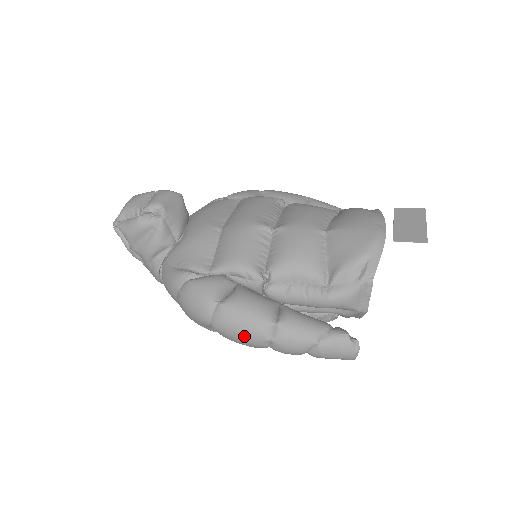
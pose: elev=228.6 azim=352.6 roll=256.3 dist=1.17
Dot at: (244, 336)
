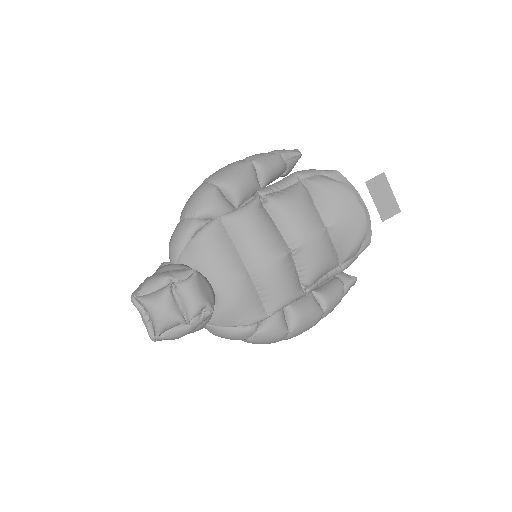
Dot at: occluded
